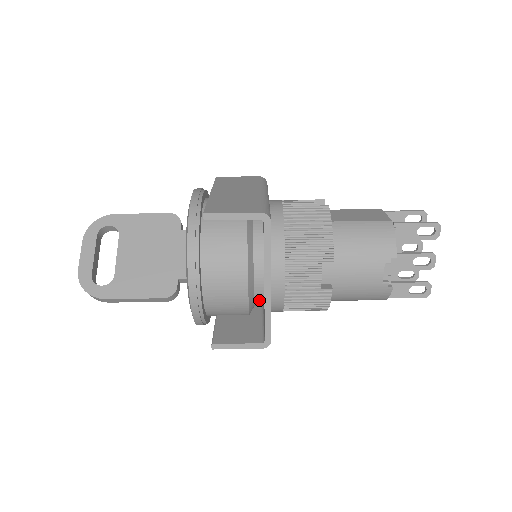
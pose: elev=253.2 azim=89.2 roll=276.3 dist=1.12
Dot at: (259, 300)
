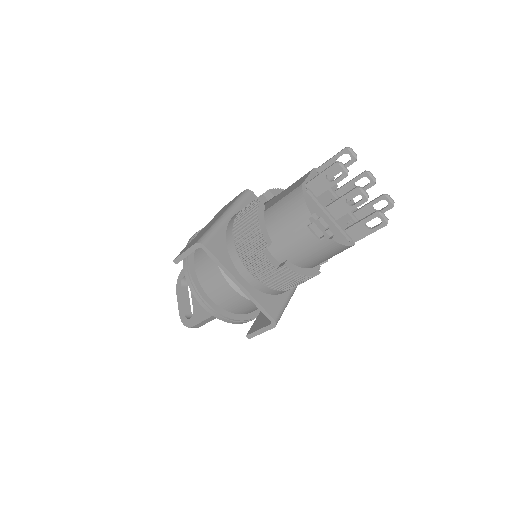
Dot at: occluded
